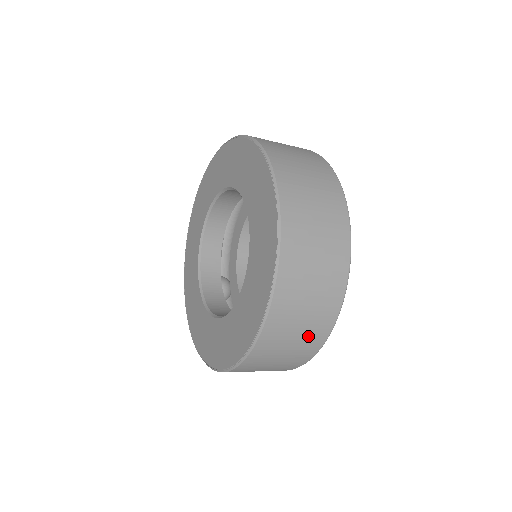
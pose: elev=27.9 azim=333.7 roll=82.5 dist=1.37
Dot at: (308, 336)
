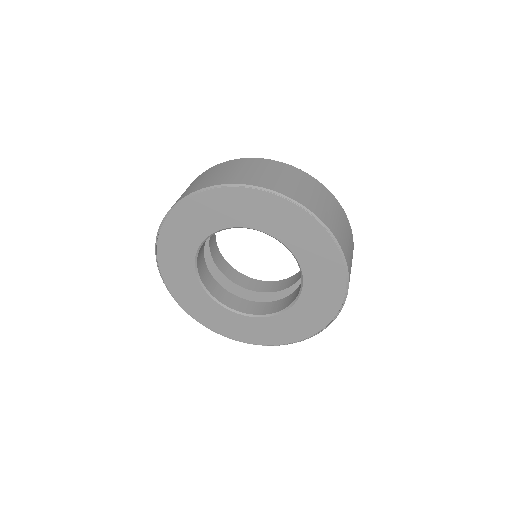
Dot at: occluded
